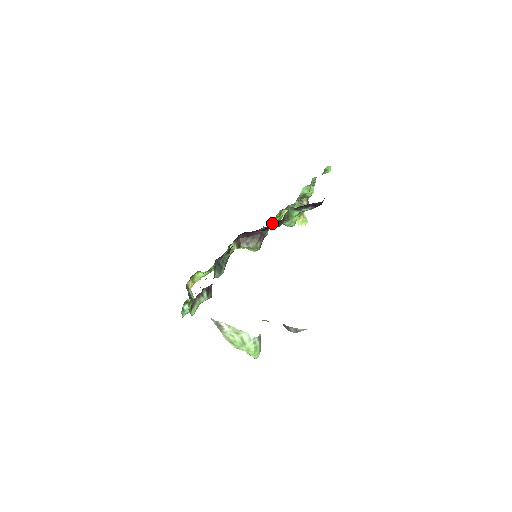
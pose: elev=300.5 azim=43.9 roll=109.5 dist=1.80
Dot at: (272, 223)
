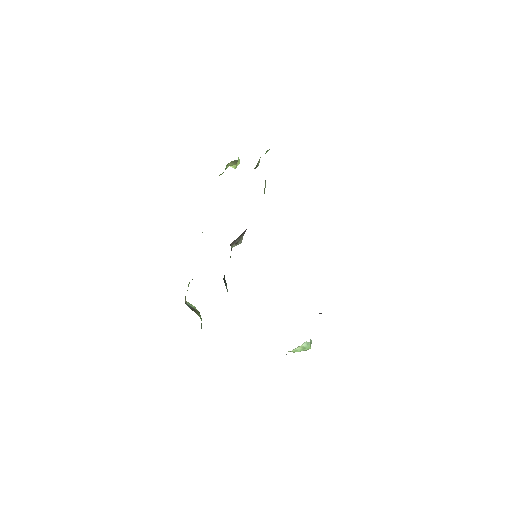
Dot at: occluded
